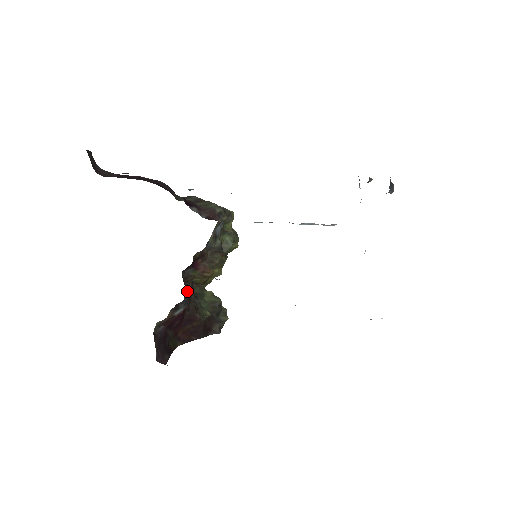
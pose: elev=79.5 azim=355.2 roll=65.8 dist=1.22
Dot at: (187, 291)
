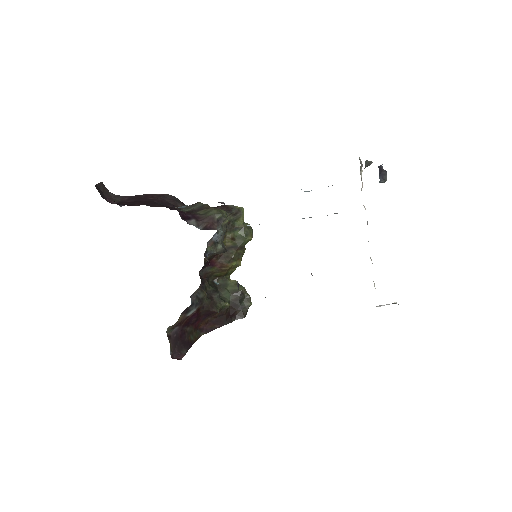
Dot at: (196, 294)
